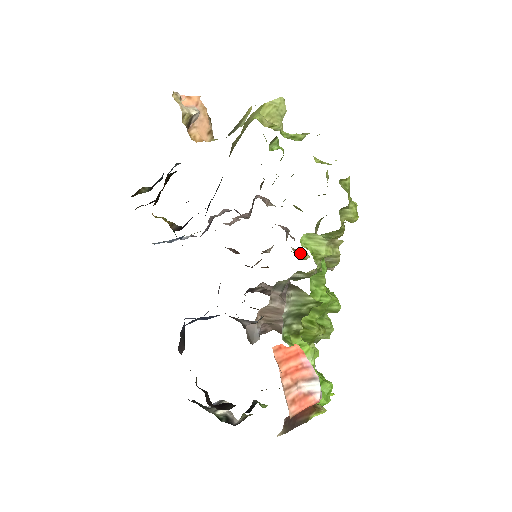
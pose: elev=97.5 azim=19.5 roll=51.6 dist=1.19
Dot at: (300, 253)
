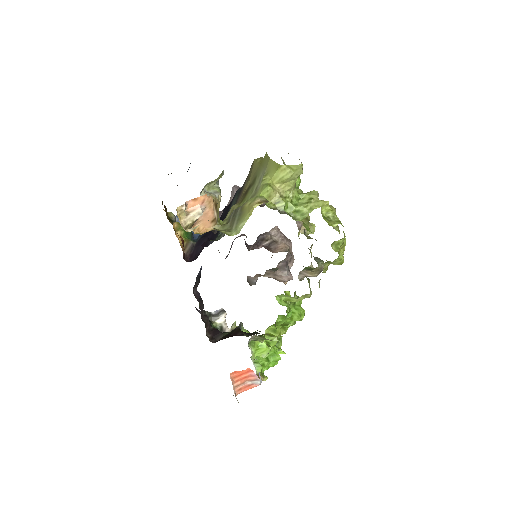
Dot at: occluded
